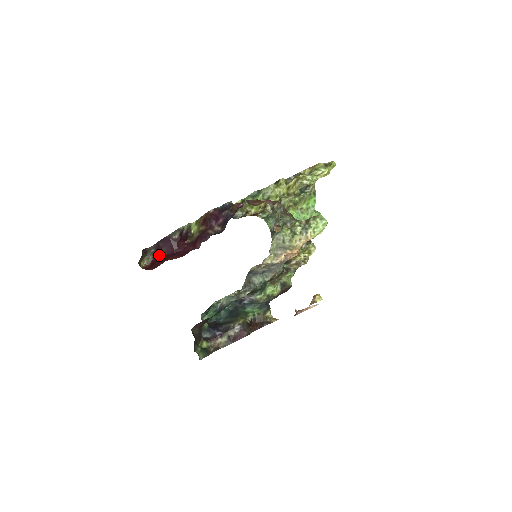
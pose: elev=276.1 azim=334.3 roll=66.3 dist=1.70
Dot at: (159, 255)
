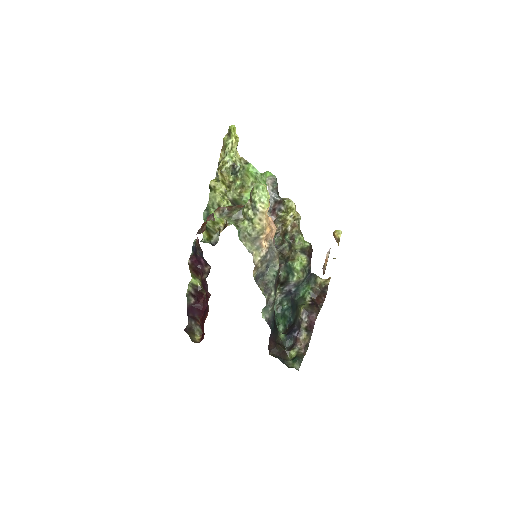
Dot at: (199, 322)
